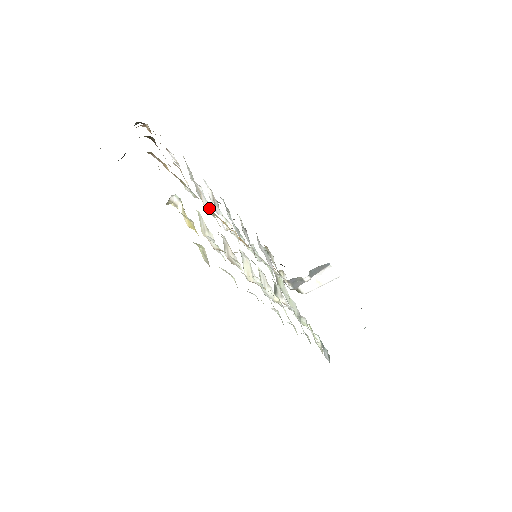
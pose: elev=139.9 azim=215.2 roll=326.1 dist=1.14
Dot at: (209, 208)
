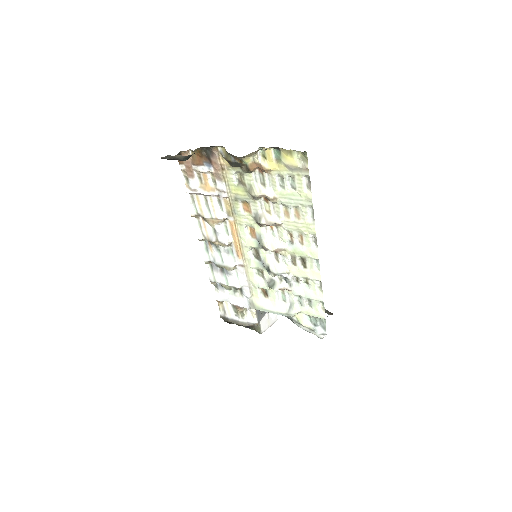
Dot at: (225, 216)
